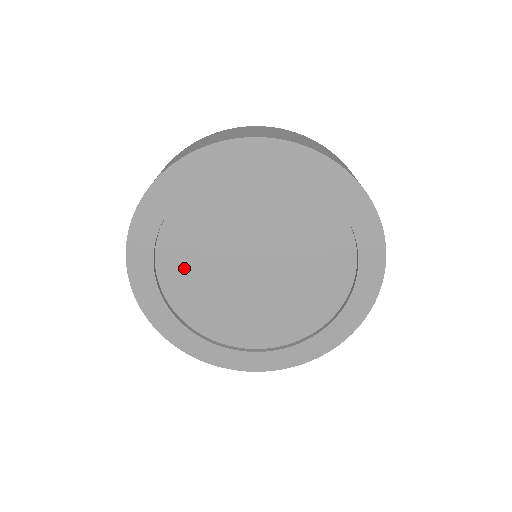
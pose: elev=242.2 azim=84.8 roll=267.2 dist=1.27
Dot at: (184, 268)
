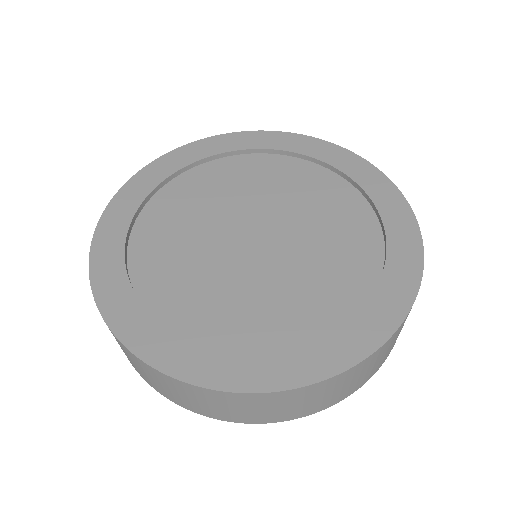
Dot at: (165, 236)
